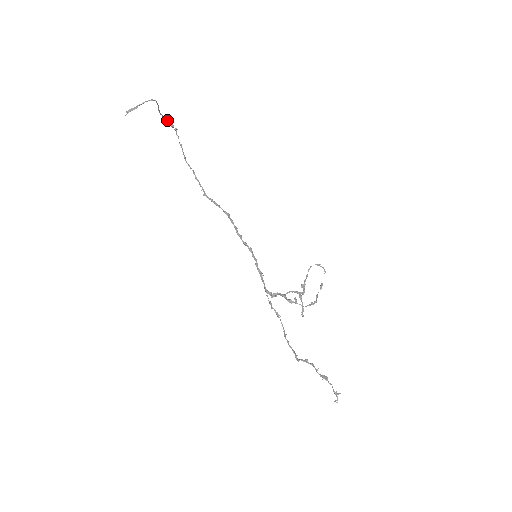
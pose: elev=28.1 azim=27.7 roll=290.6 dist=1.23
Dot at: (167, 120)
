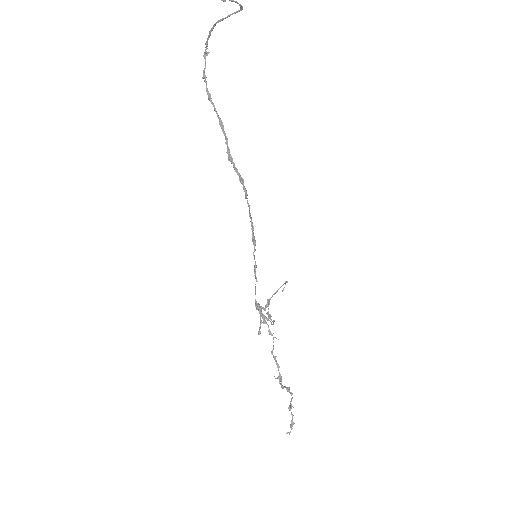
Dot at: (210, 35)
